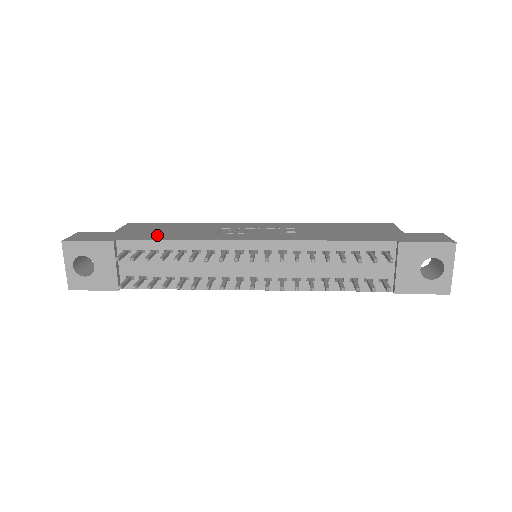
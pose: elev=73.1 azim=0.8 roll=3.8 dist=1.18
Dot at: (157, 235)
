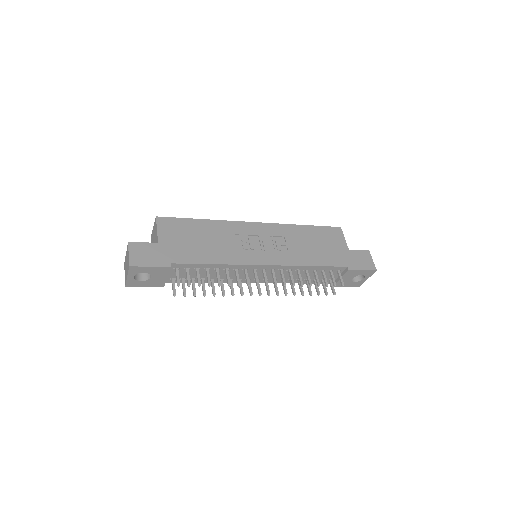
Dot at: (196, 253)
